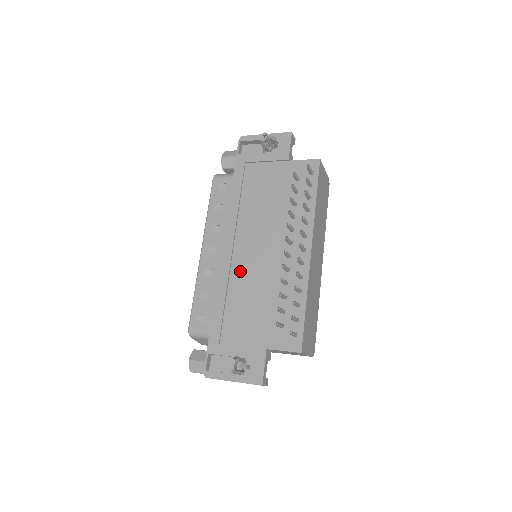
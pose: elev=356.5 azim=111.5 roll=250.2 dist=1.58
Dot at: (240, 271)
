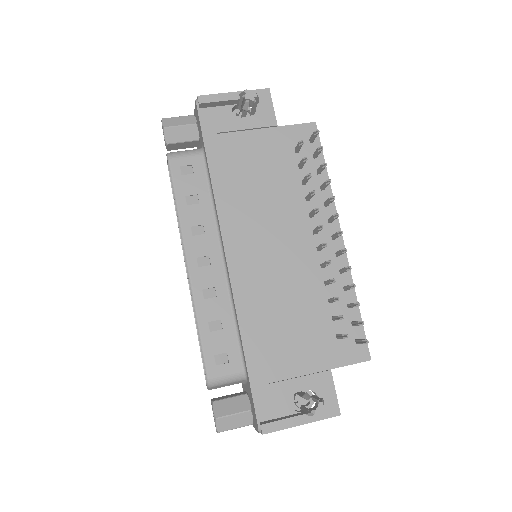
Dot at: (261, 281)
